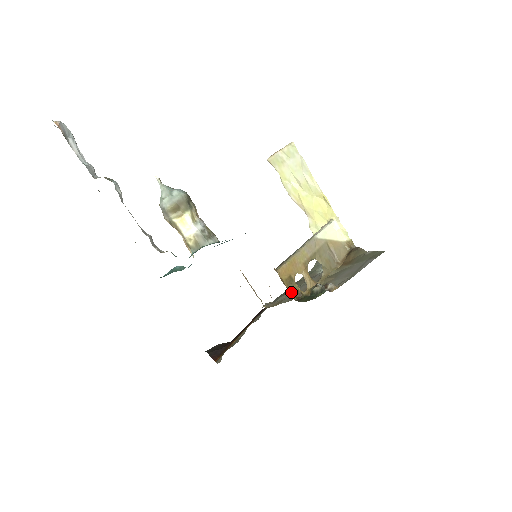
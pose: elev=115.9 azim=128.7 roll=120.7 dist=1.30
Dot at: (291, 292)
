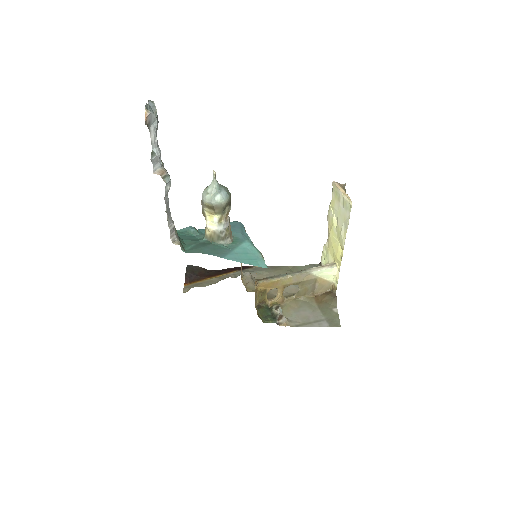
Dot at: (258, 297)
